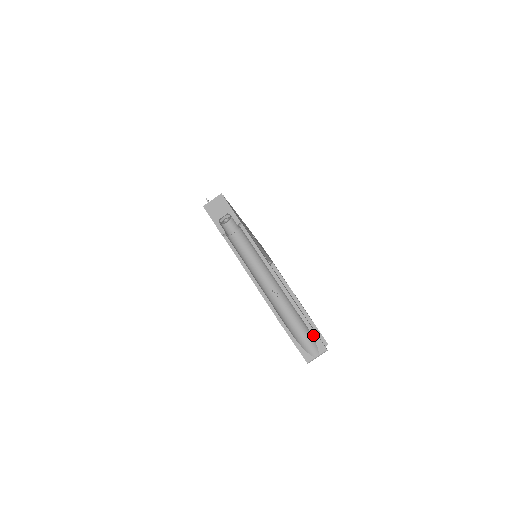
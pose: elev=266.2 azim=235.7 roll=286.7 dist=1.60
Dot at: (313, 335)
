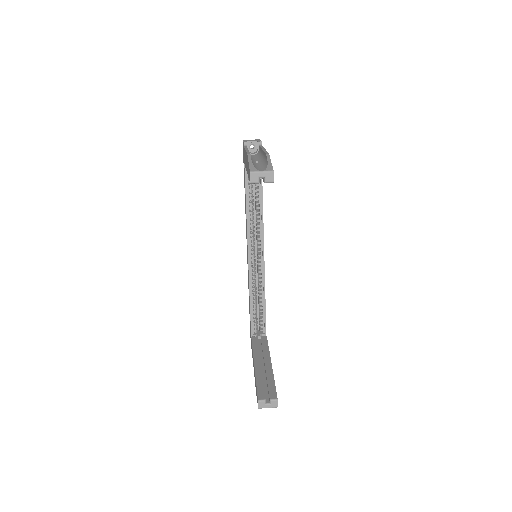
Dot at: (268, 163)
